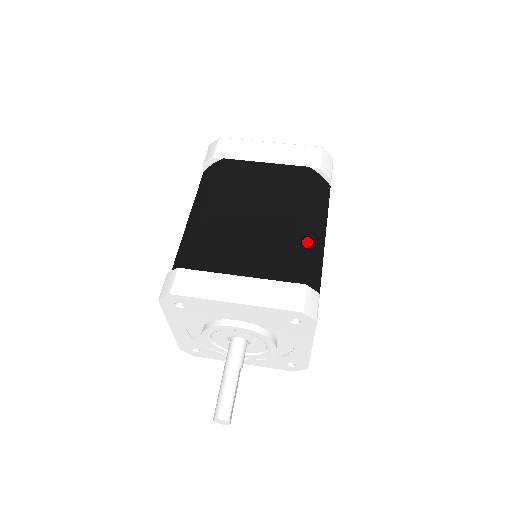
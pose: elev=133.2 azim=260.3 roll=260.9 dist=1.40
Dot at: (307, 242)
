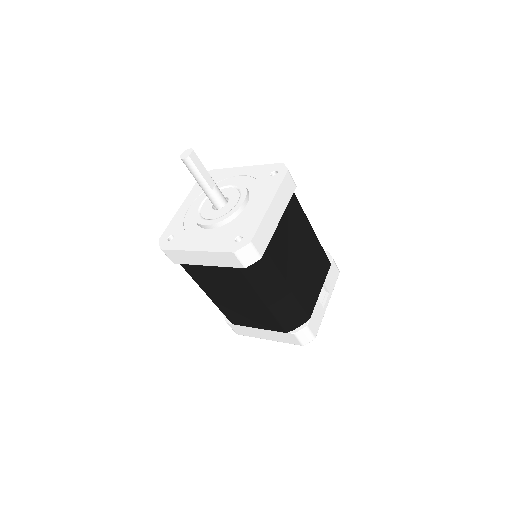
Dot at: occluded
